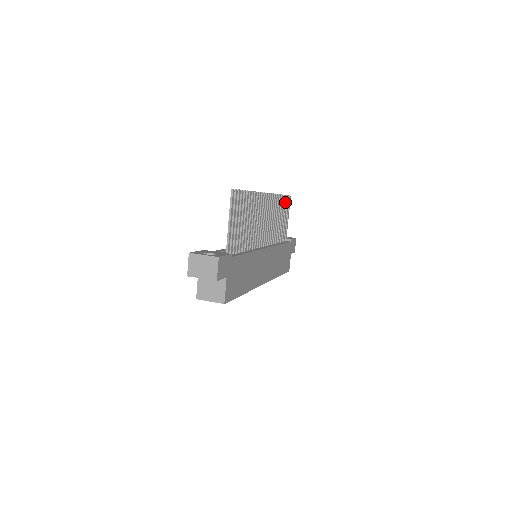
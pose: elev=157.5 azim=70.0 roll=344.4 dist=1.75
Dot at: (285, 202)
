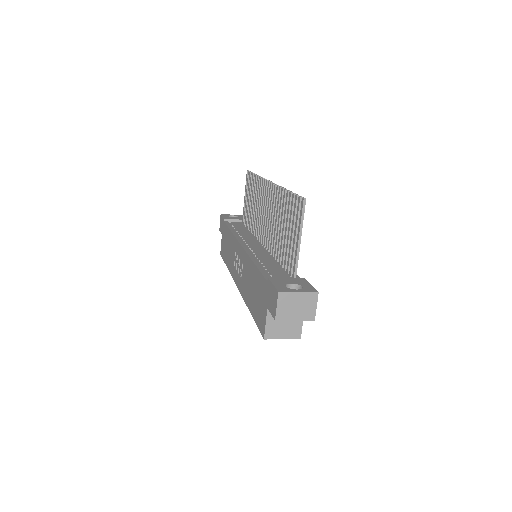
Dot at: (251, 180)
